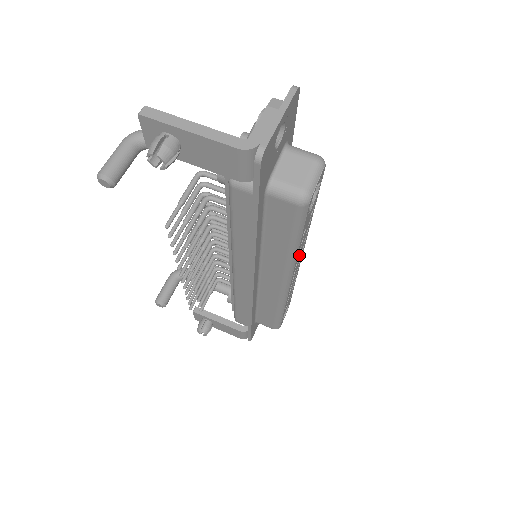
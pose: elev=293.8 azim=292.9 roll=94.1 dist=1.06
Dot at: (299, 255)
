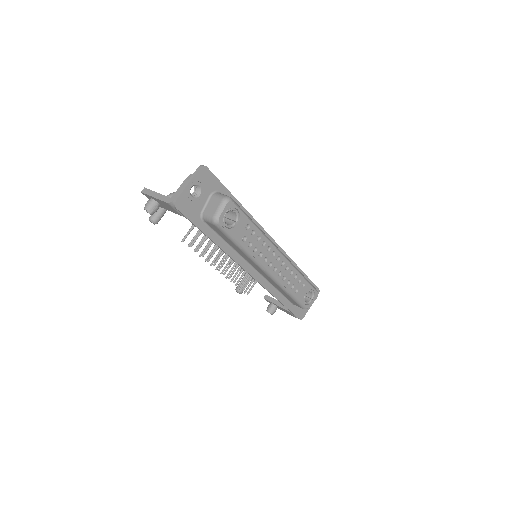
Dot at: (263, 253)
